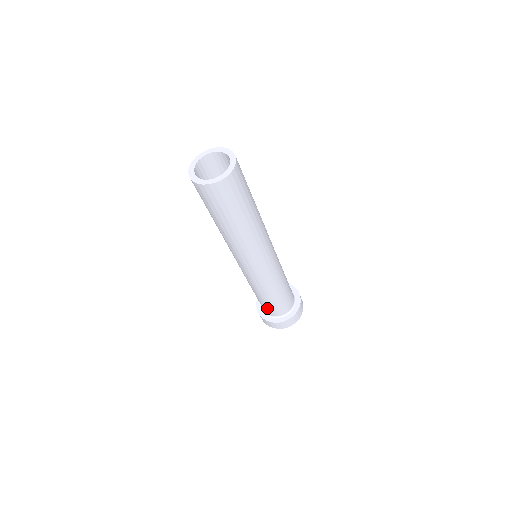
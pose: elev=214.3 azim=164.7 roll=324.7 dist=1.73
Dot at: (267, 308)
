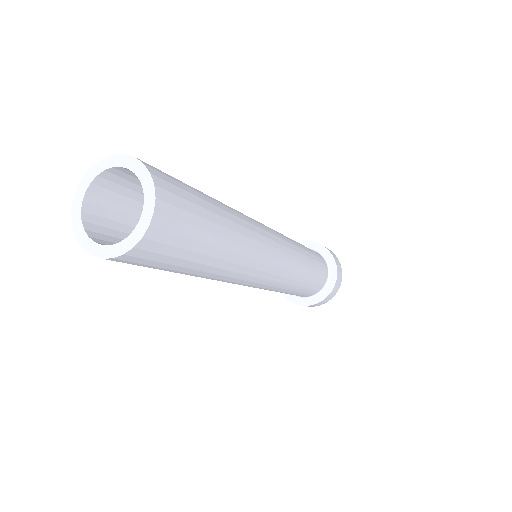
Dot at: occluded
